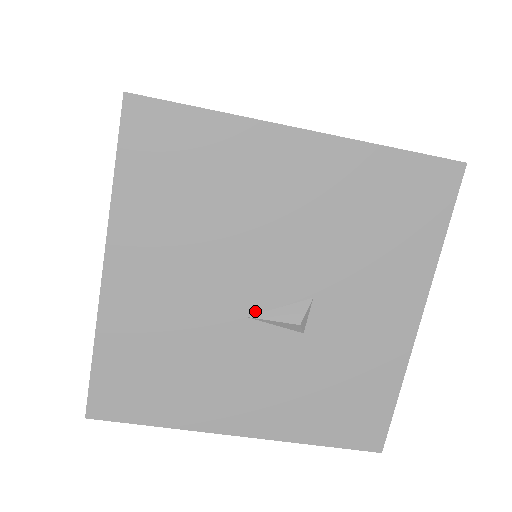
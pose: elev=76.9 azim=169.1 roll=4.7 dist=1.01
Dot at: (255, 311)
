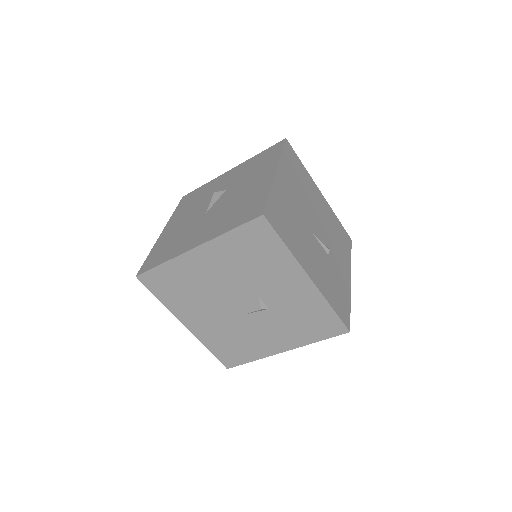
Dot at: (243, 312)
